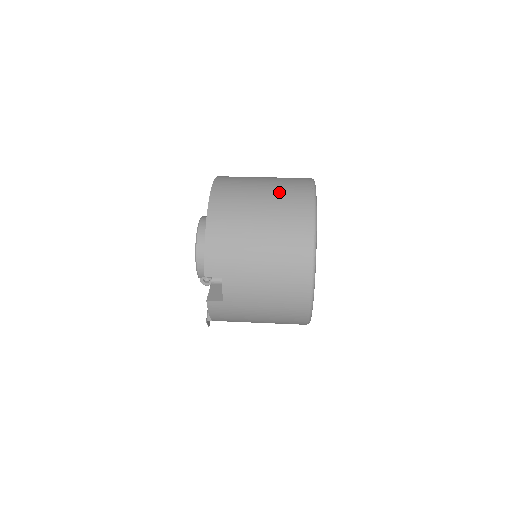
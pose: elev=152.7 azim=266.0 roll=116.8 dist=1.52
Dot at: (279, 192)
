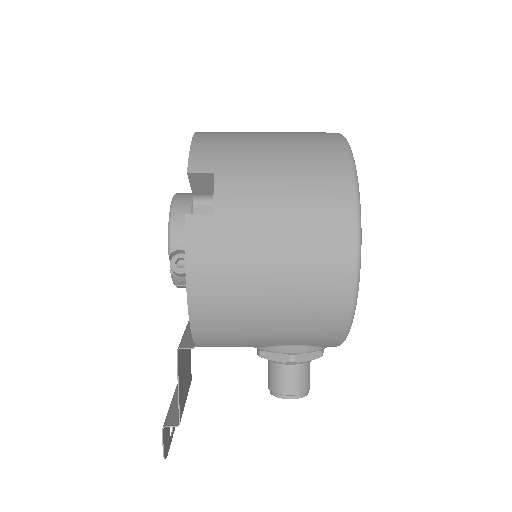
Dot at: occluded
